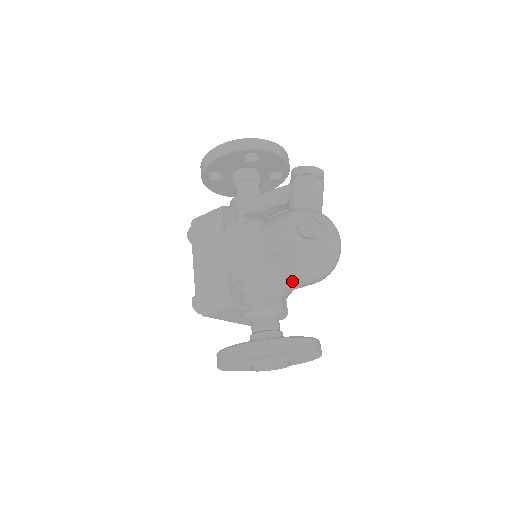
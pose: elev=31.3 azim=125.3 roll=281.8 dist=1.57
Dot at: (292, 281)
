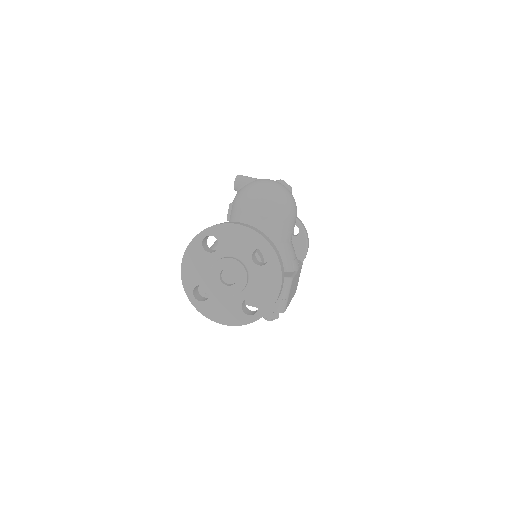
Dot at: (244, 221)
